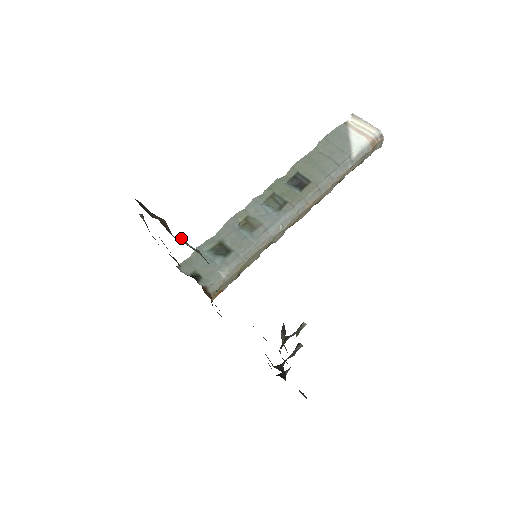
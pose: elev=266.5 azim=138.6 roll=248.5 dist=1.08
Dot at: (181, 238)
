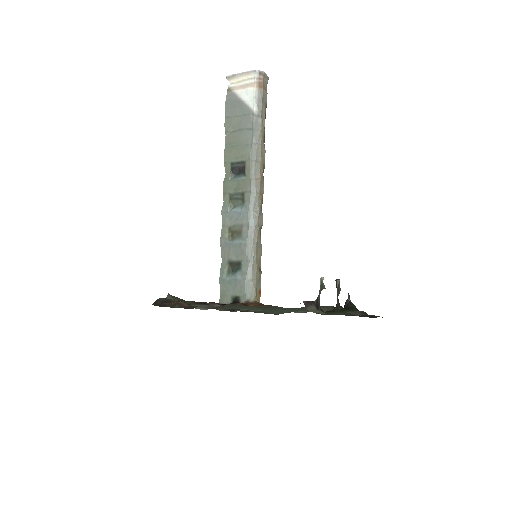
Dot at: (198, 307)
